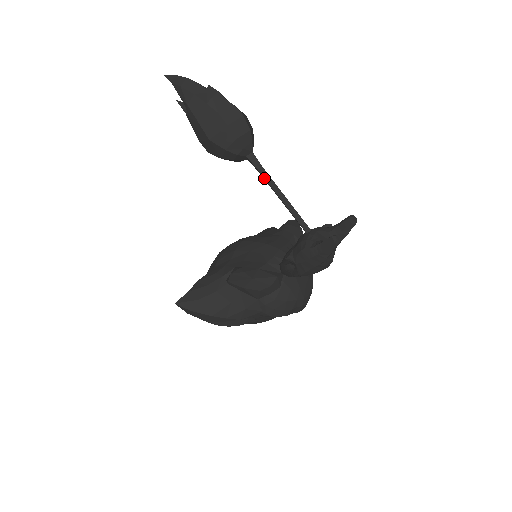
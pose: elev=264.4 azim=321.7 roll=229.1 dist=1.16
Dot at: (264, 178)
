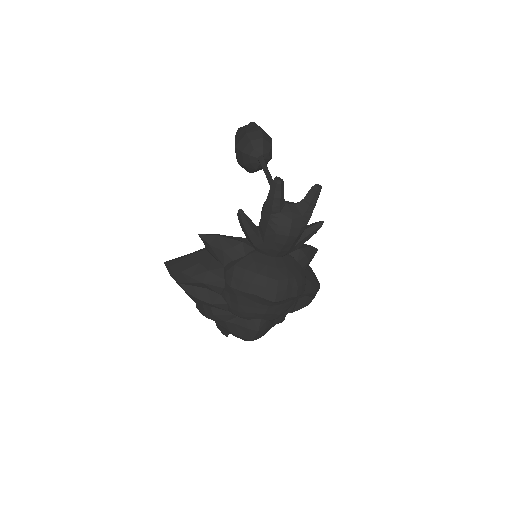
Dot at: (263, 170)
